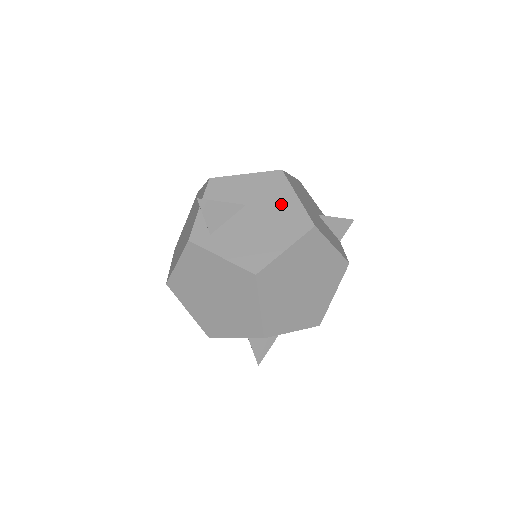
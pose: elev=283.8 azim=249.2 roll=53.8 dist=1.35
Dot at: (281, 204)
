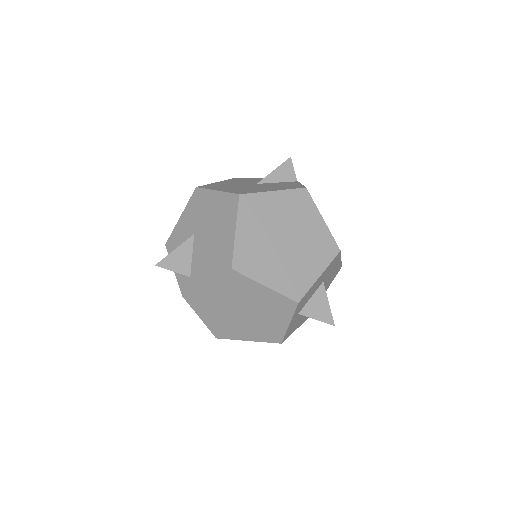
Dot at: (211, 208)
